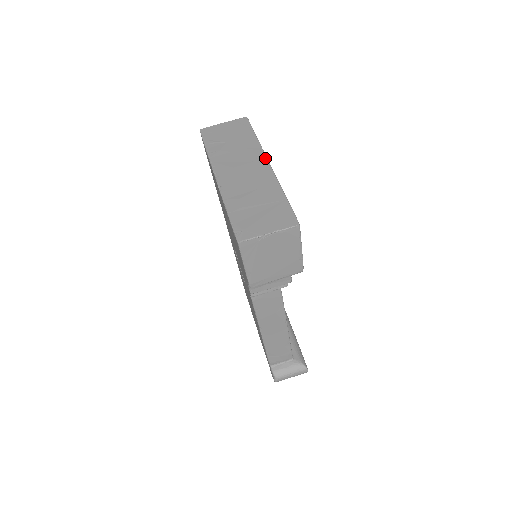
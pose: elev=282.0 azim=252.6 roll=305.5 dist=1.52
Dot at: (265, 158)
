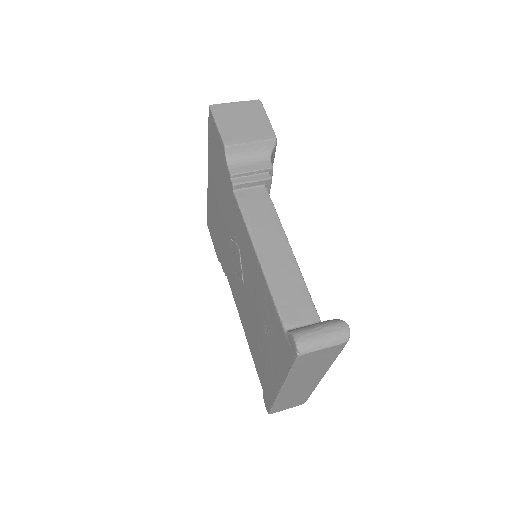
Dot at: occluded
